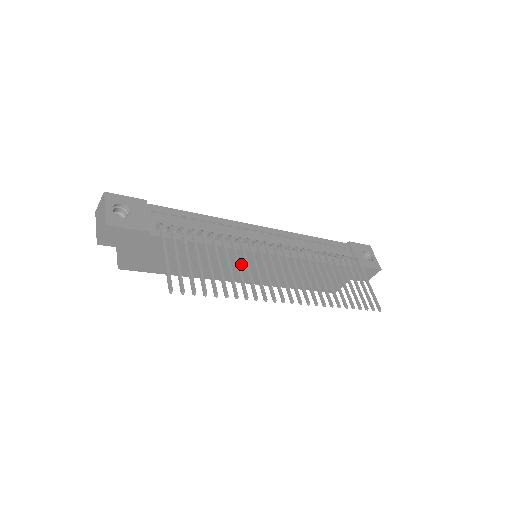
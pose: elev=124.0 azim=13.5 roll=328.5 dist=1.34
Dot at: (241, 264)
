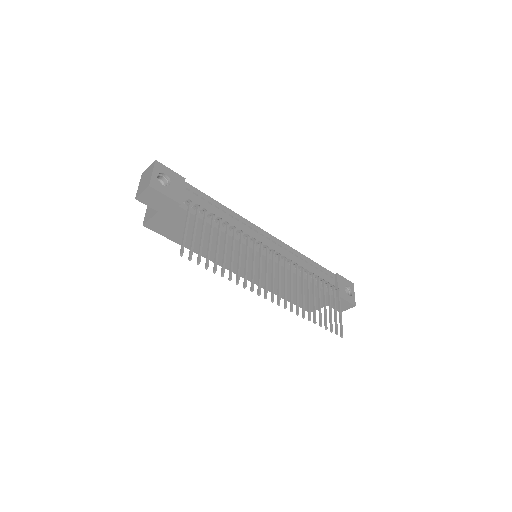
Dot at: (242, 258)
